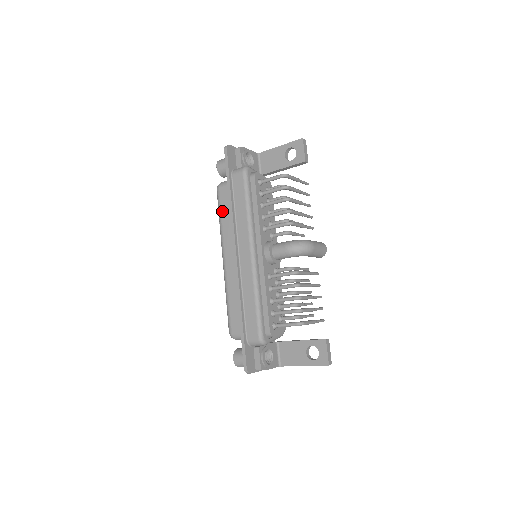
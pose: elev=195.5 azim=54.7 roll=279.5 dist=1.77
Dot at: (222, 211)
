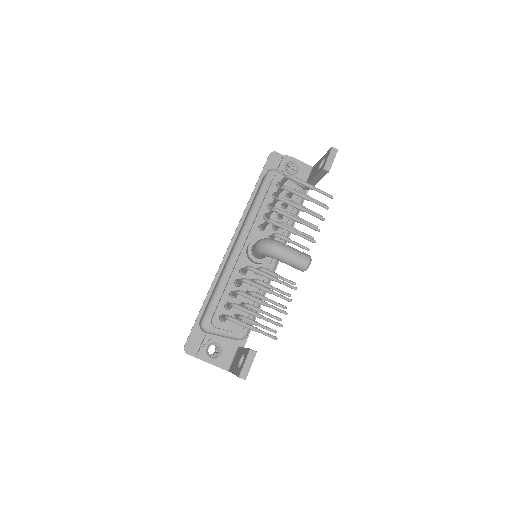
Dot at: occluded
